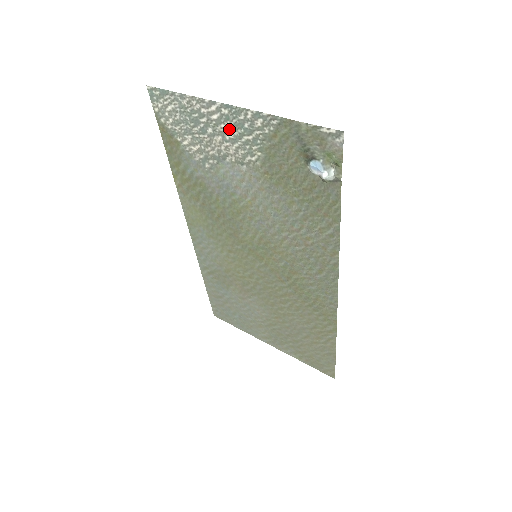
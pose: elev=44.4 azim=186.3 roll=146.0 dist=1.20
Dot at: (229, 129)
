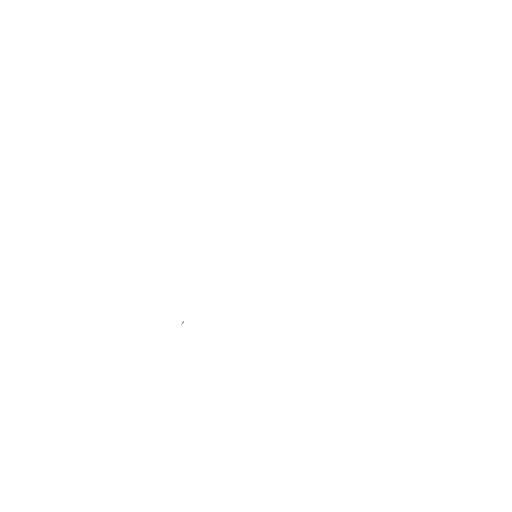
Dot at: occluded
